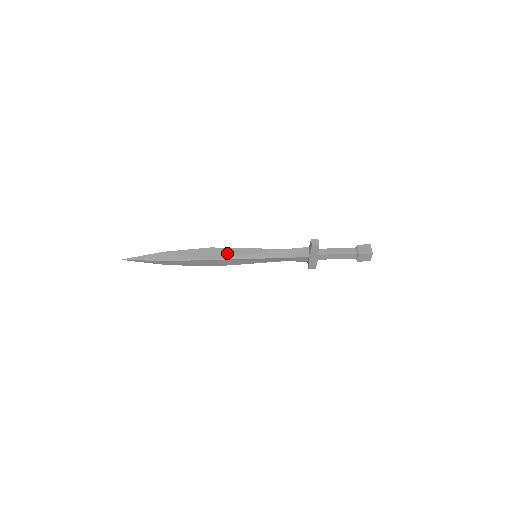
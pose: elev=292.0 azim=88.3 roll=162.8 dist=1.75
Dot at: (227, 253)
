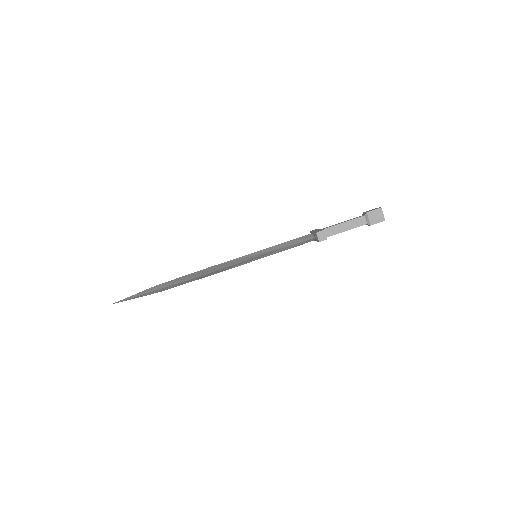
Dot at: (225, 269)
